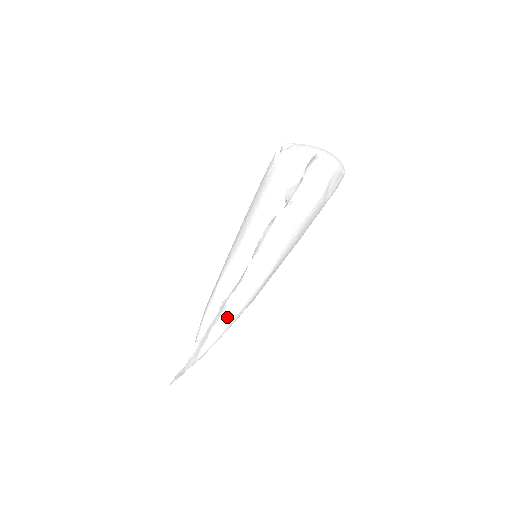
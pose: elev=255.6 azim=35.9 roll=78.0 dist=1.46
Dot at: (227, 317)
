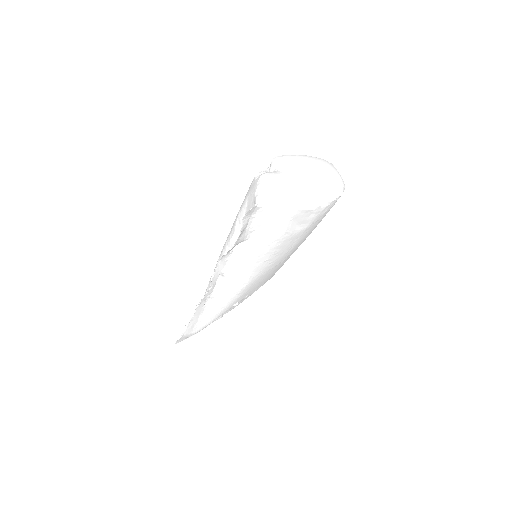
Dot at: (212, 311)
